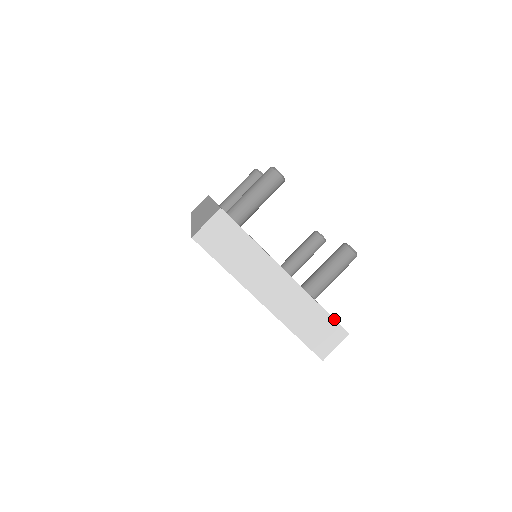
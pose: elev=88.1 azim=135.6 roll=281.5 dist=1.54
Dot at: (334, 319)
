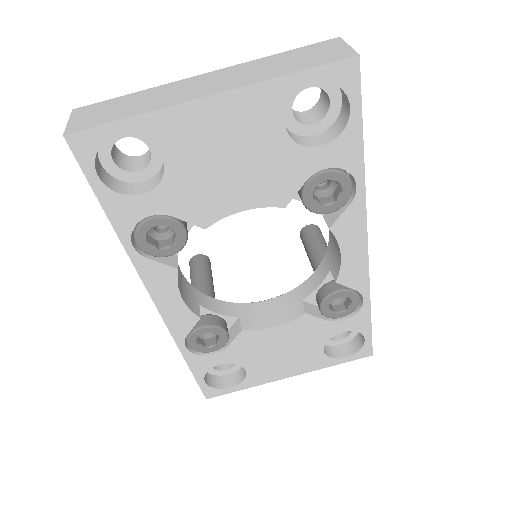
Dot at: (305, 47)
